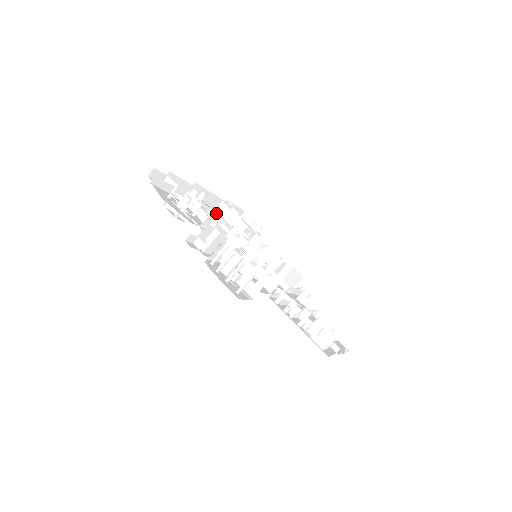
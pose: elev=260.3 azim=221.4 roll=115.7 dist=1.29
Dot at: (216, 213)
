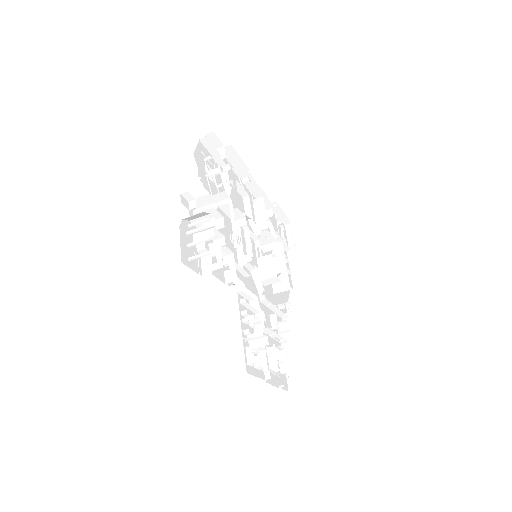
Dot at: (250, 202)
